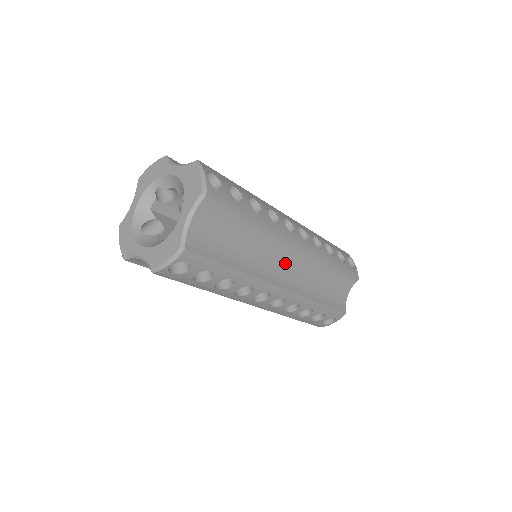
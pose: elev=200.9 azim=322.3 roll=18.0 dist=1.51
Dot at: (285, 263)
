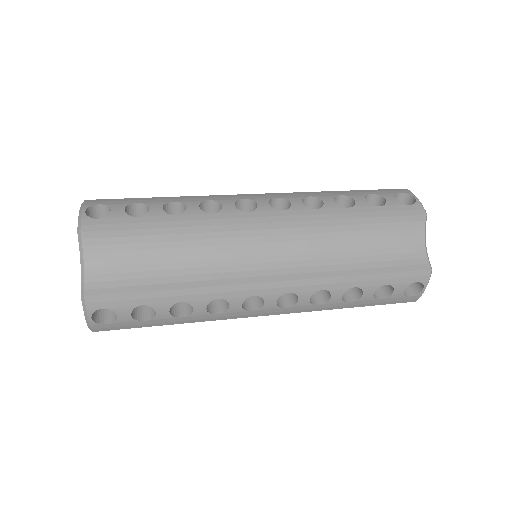
Dot at: occluded
